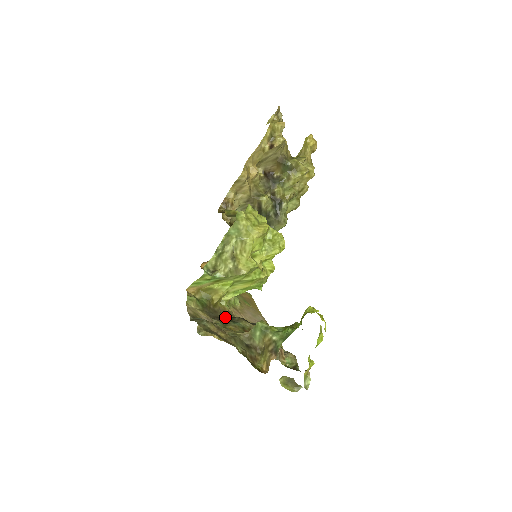
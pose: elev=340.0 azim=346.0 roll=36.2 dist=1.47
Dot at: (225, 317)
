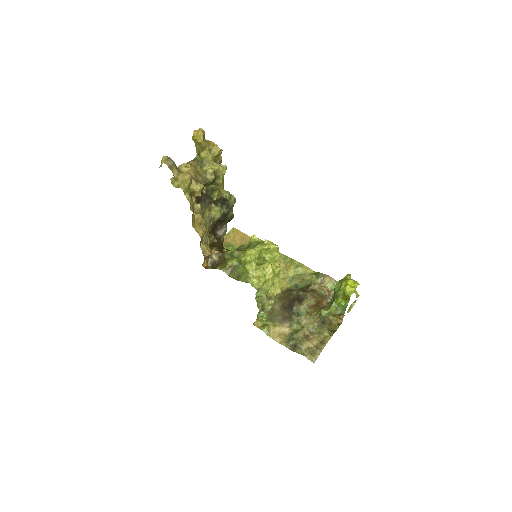
Dot at: (287, 313)
